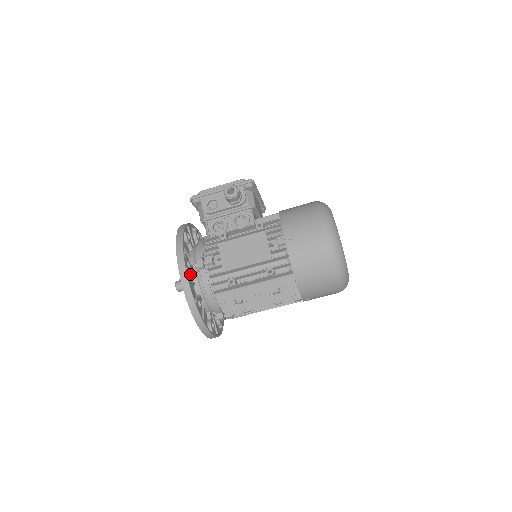
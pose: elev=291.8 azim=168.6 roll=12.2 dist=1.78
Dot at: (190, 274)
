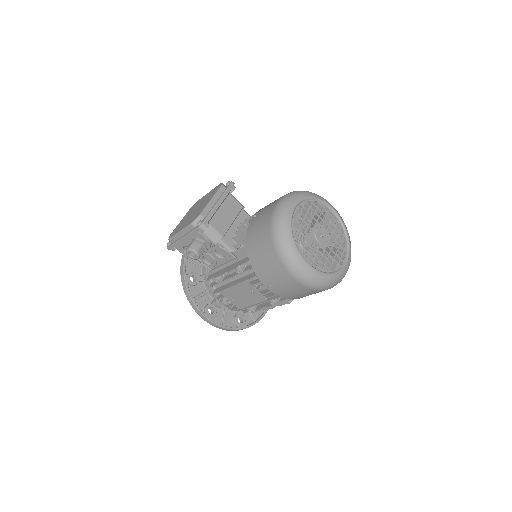
Dot at: occluded
